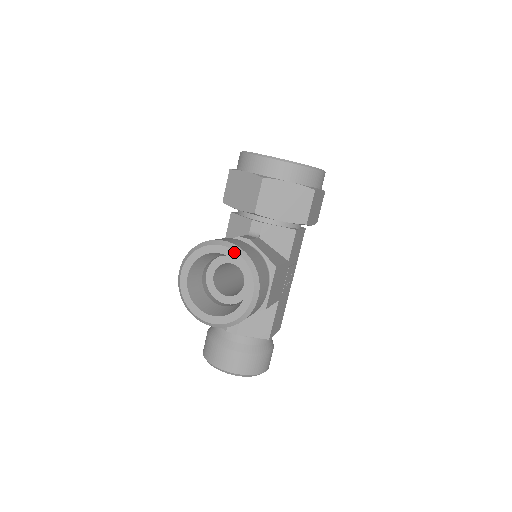
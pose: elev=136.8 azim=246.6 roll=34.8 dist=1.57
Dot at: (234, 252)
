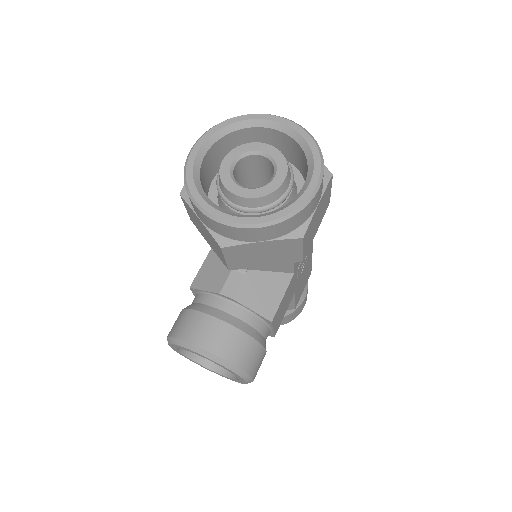
Dot at: (211, 360)
